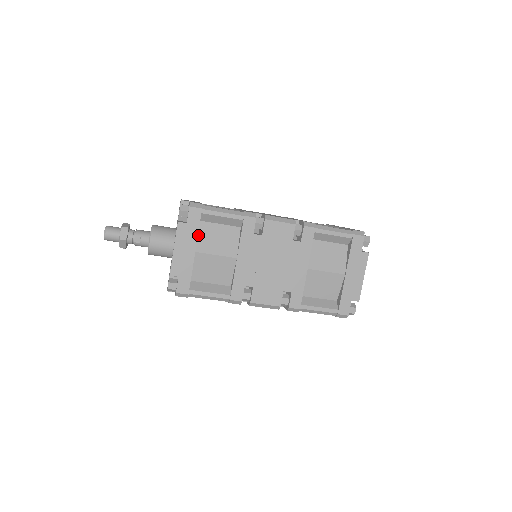
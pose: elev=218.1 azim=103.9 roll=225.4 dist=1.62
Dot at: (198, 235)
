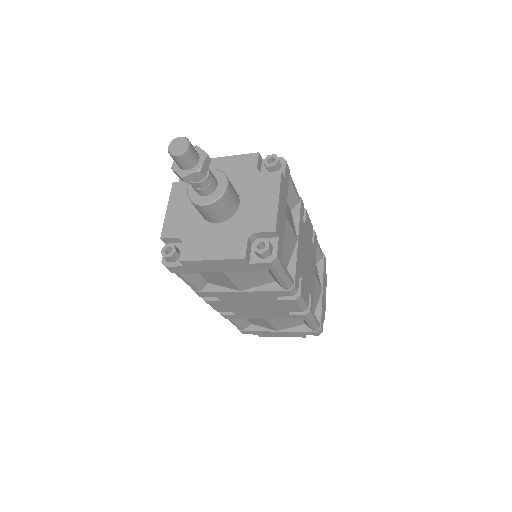
Dot at: occluded
